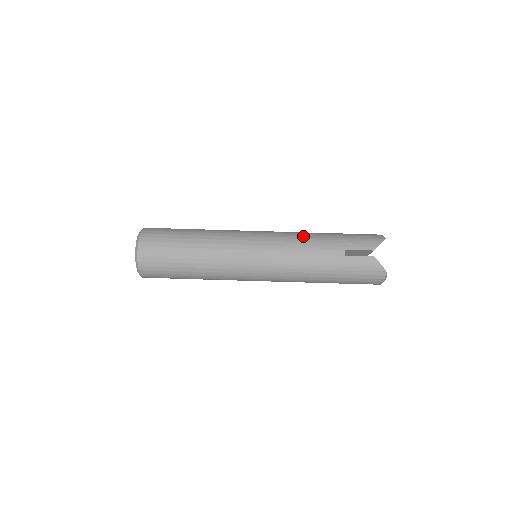
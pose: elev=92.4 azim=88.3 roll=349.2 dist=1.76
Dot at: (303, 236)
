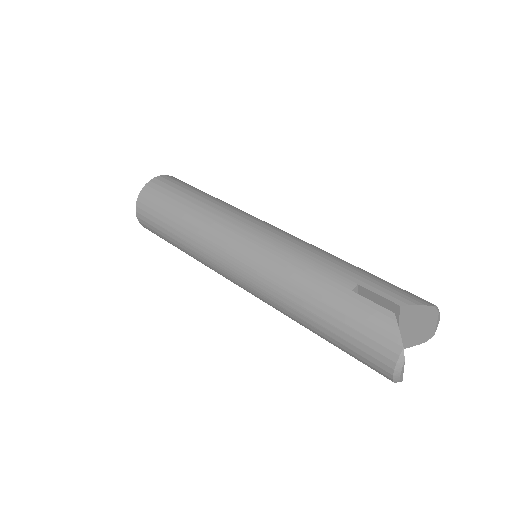
Dot at: (318, 248)
